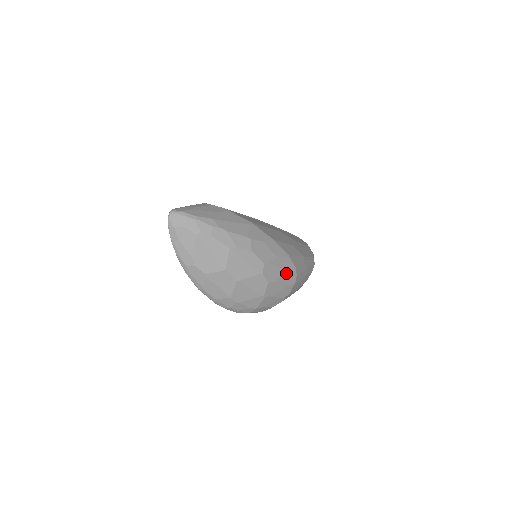
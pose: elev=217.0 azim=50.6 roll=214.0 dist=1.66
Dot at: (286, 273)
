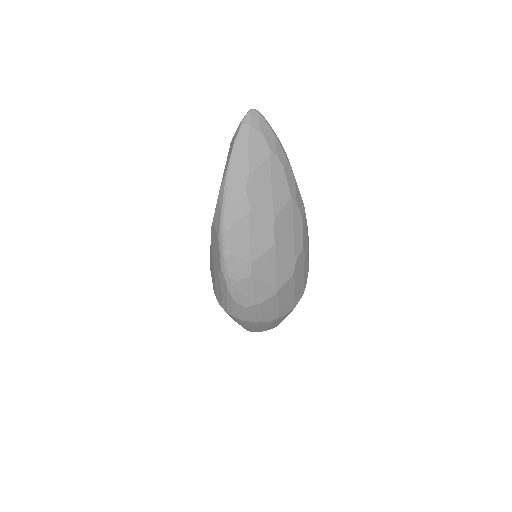
Dot at: (302, 283)
